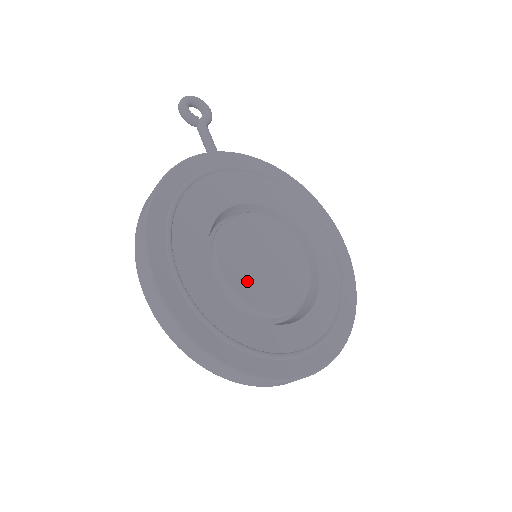
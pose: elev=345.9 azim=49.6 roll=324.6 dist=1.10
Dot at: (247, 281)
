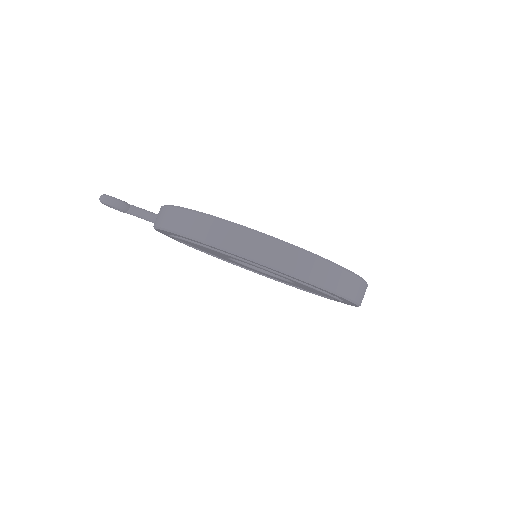
Dot at: occluded
